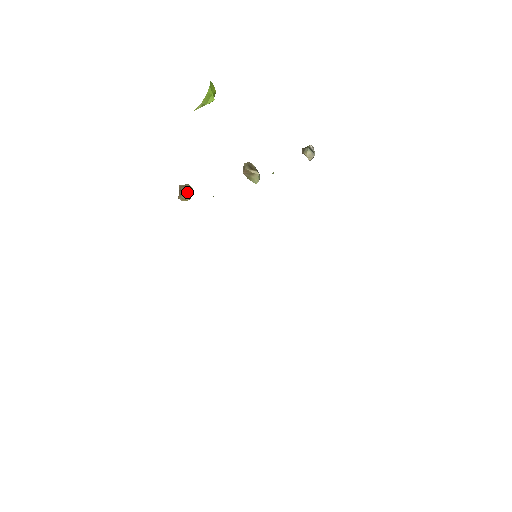
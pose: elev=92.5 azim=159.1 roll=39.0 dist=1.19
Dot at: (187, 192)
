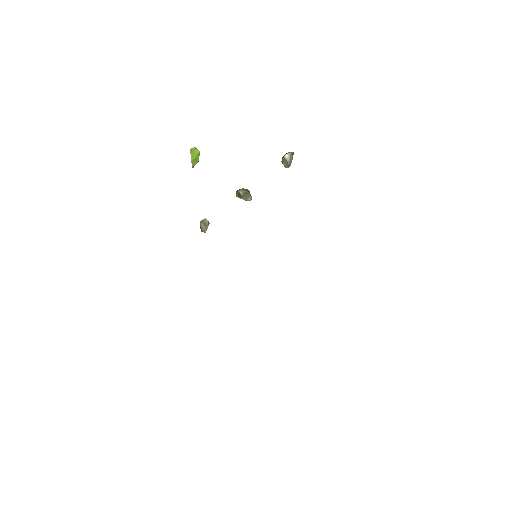
Dot at: (204, 226)
